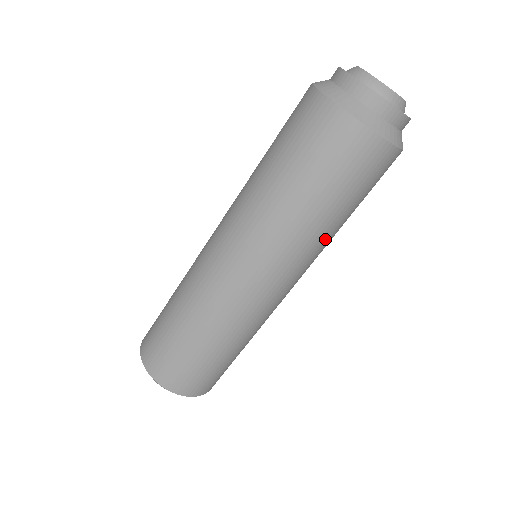
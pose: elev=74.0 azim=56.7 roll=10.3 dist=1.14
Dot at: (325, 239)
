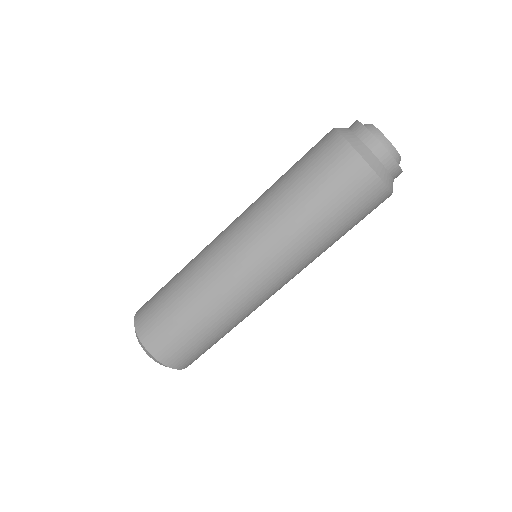
Dot at: (322, 252)
